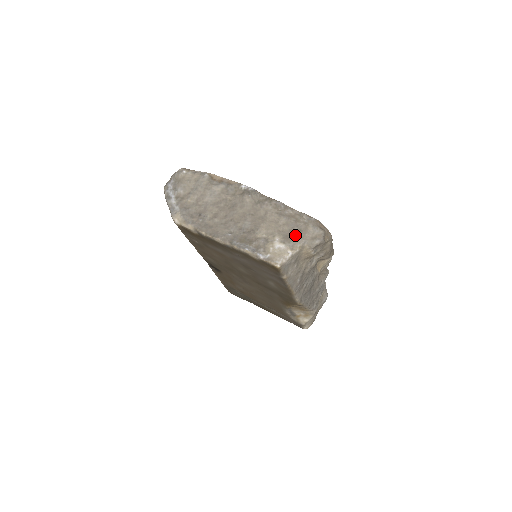
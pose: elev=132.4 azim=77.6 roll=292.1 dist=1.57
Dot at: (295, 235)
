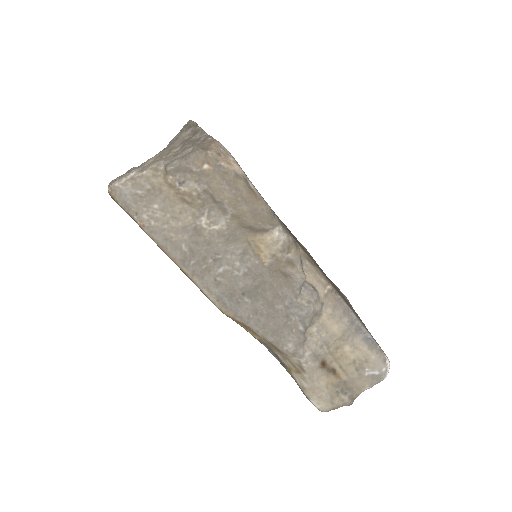
Dot at: (167, 158)
